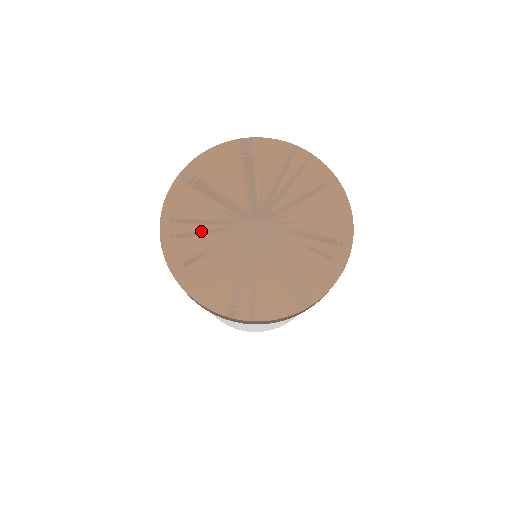
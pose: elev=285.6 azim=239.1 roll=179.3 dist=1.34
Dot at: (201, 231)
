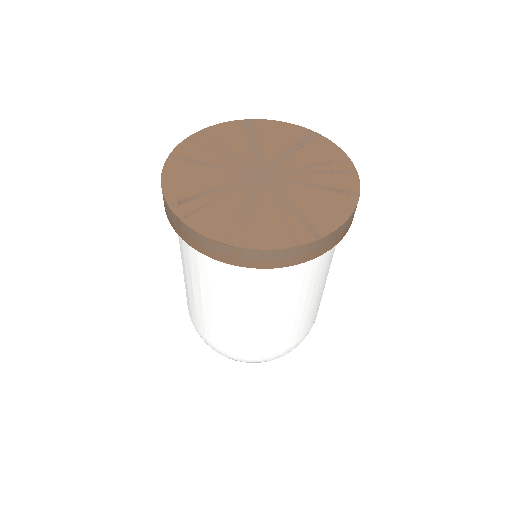
Dot at: (218, 152)
